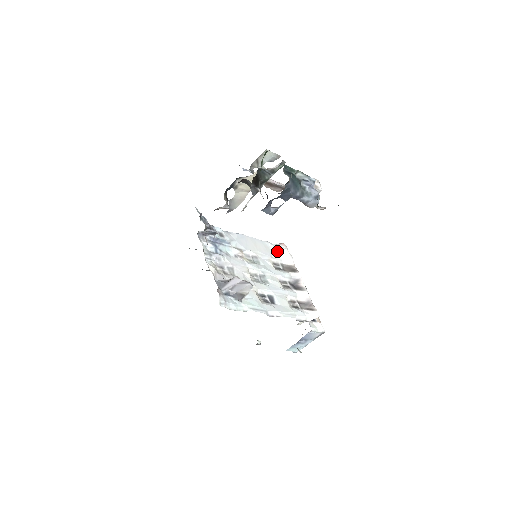
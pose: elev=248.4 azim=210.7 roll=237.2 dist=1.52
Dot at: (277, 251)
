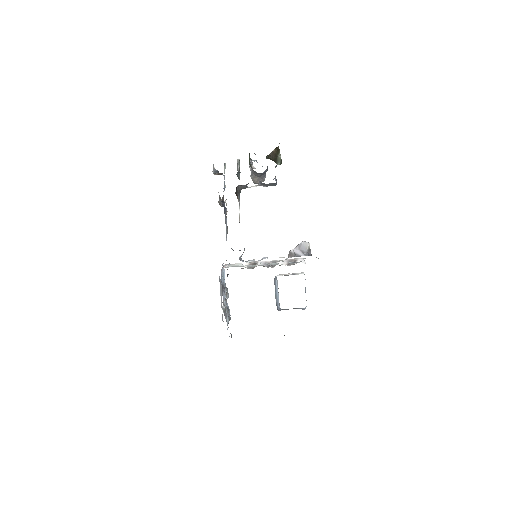
Dot at: (234, 266)
